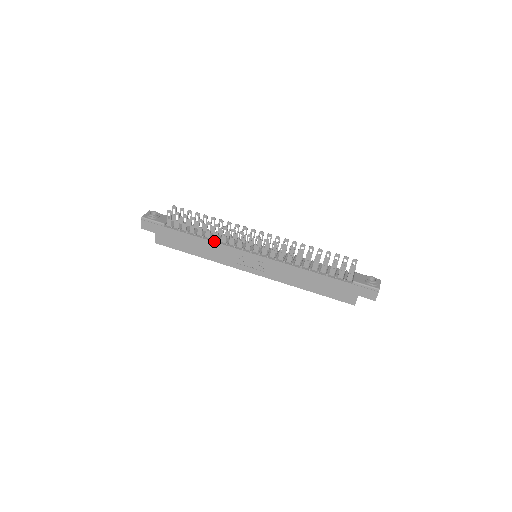
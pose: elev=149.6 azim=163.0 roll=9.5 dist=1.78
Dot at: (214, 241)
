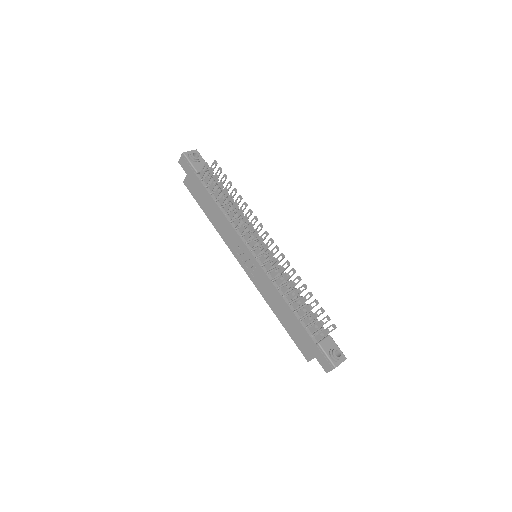
Dot at: (228, 218)
